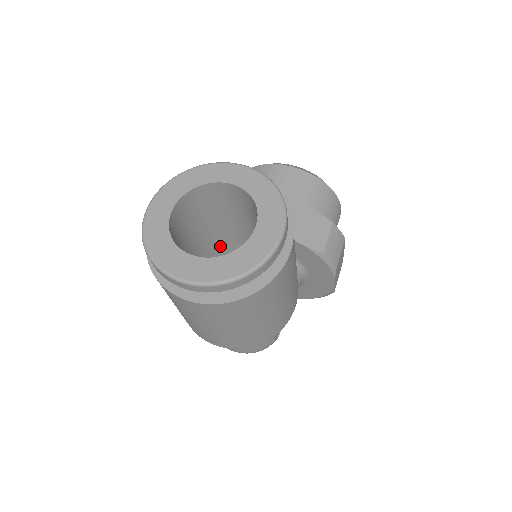
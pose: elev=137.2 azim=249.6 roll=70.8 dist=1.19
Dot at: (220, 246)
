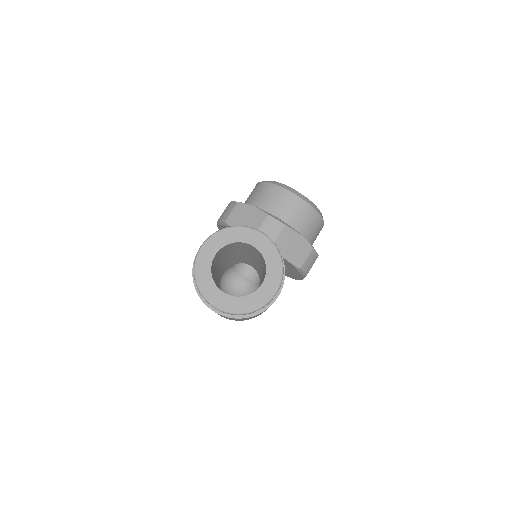
Dot at: (235, 255)
